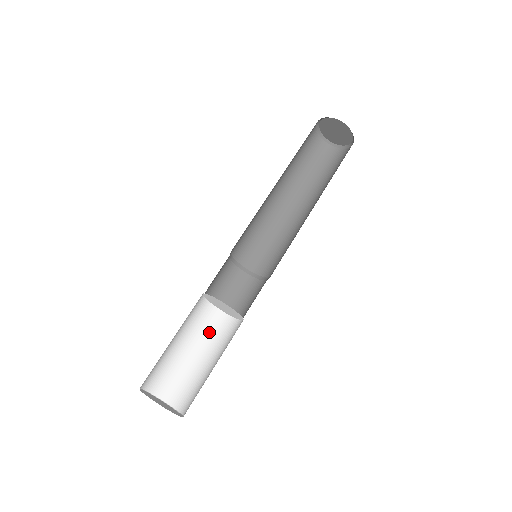
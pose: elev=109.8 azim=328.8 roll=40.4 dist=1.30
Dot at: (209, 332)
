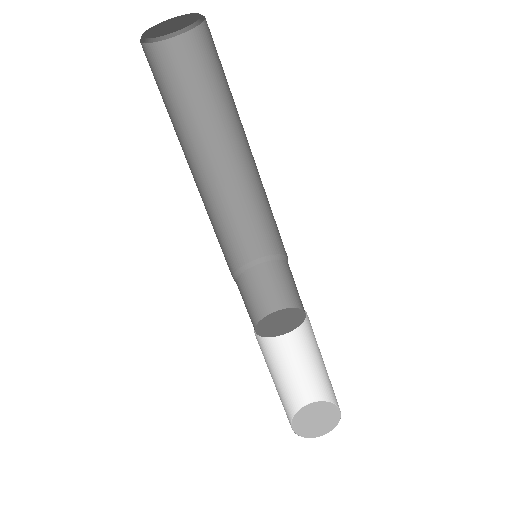
Dot at: (267, 346)
